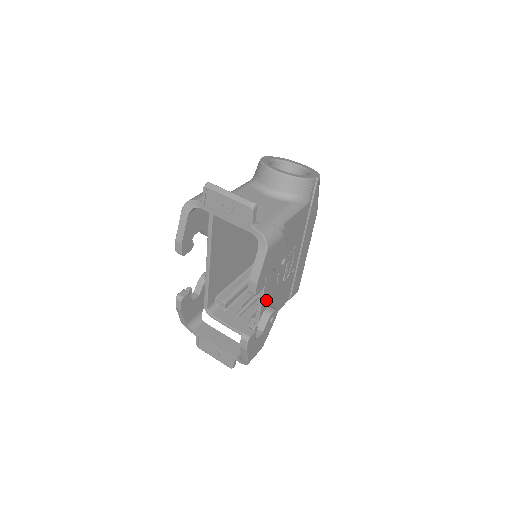
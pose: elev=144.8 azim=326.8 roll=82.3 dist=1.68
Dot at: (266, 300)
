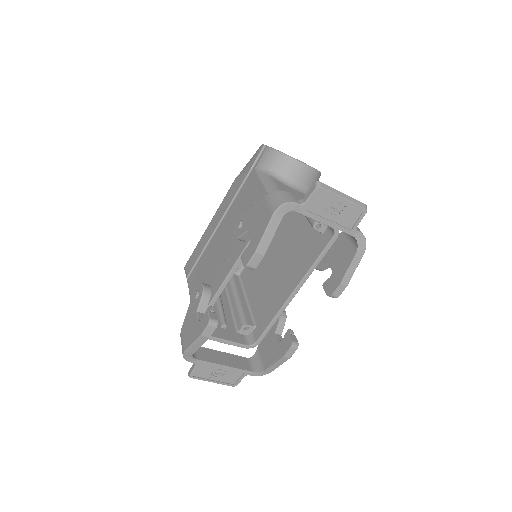
Dot at: occluded
